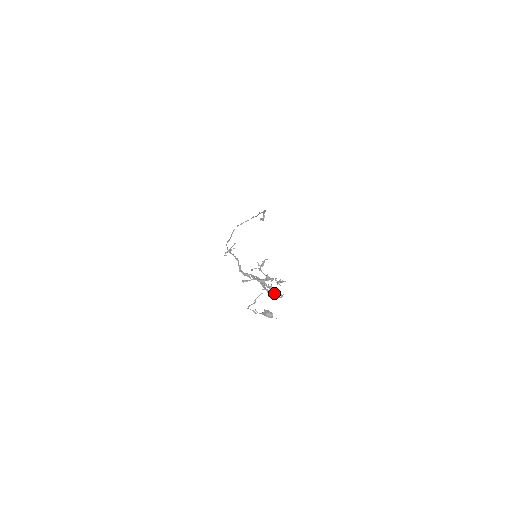
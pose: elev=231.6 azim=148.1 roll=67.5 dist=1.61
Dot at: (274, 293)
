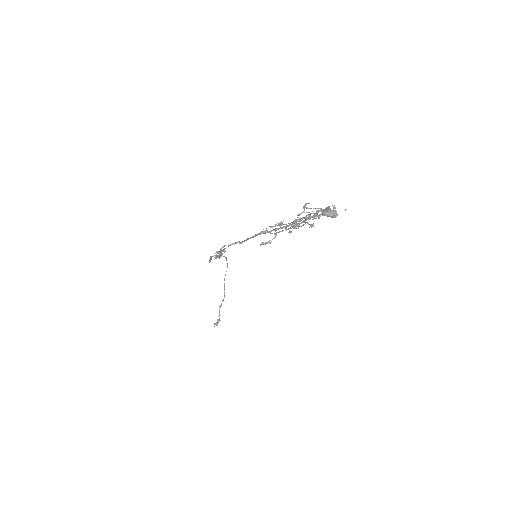
Dot at: (318, 217)
